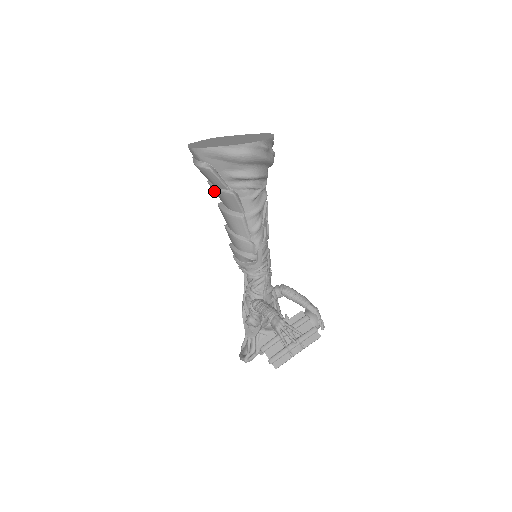
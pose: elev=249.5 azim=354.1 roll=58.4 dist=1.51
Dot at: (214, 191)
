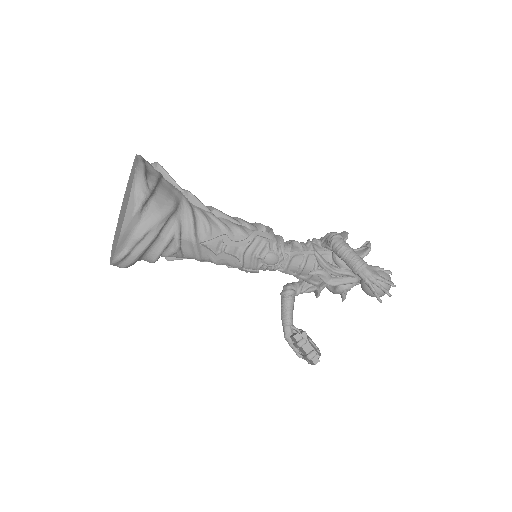
Dot at: occluded
